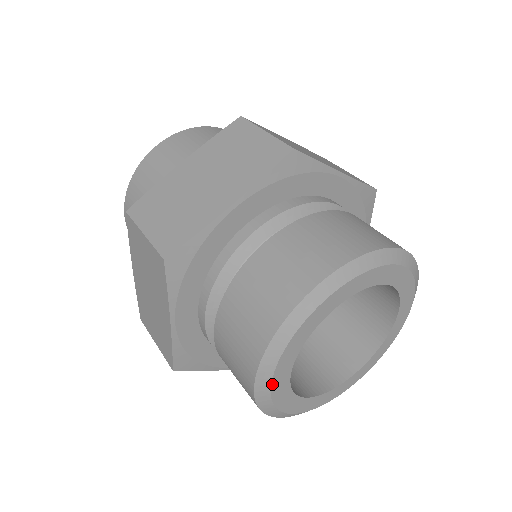
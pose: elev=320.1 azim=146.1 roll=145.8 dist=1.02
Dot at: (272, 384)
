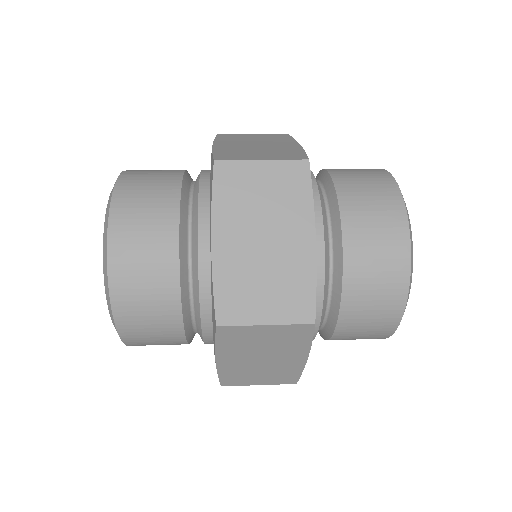
Dot at: occluded
